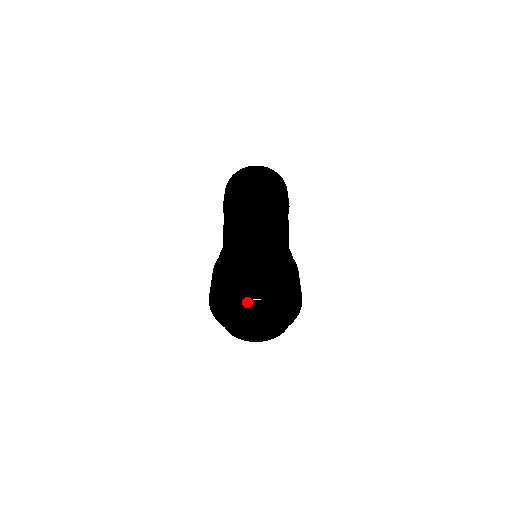
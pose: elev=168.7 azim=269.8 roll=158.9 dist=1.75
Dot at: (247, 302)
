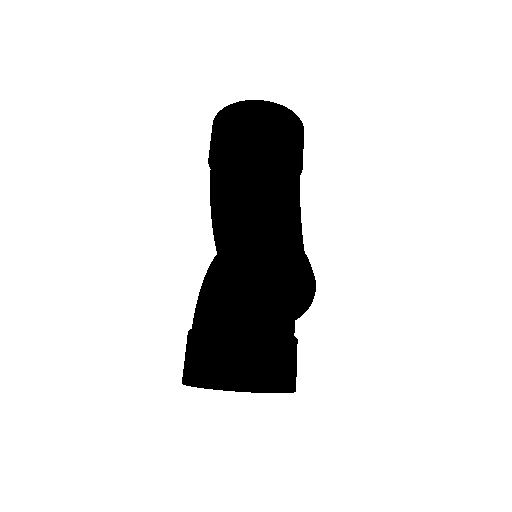
Dot at: occluded
